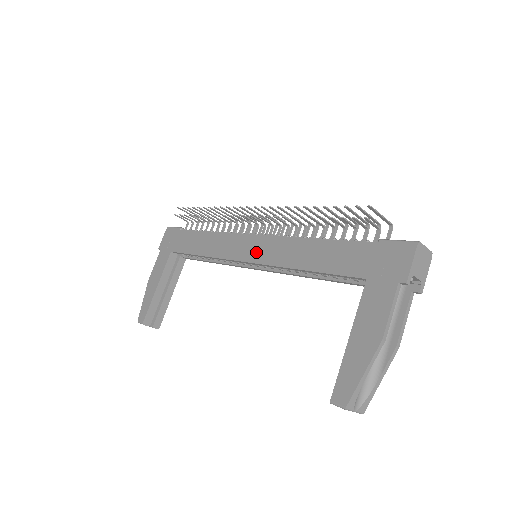
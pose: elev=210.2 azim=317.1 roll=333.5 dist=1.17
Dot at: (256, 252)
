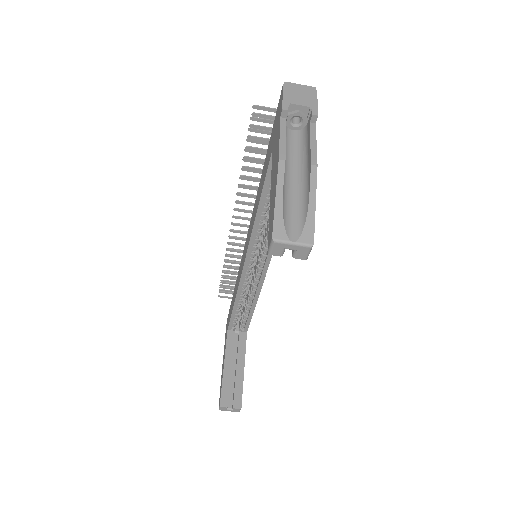
Dot at: (246, 247)
